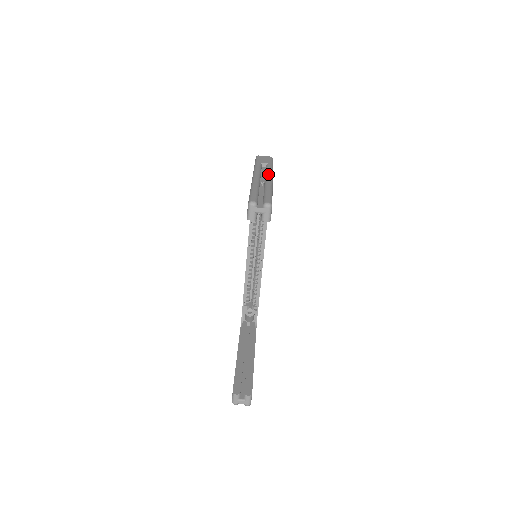
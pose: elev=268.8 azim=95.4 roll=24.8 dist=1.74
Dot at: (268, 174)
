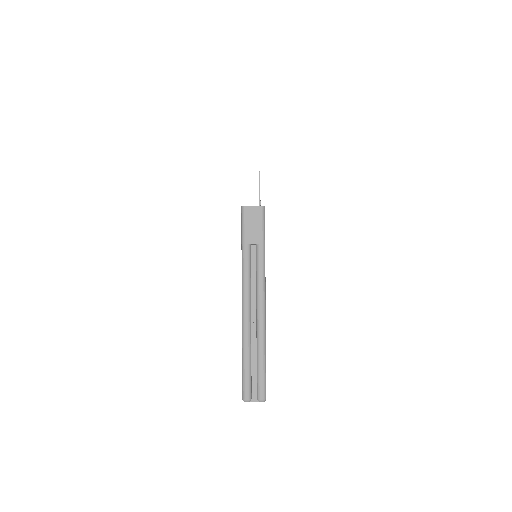
Dot at: (259, 296)
